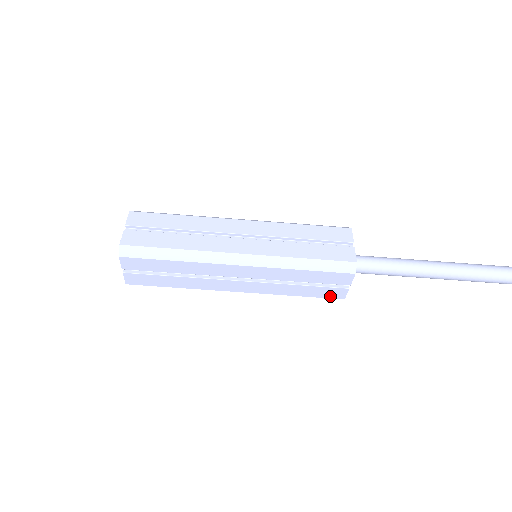
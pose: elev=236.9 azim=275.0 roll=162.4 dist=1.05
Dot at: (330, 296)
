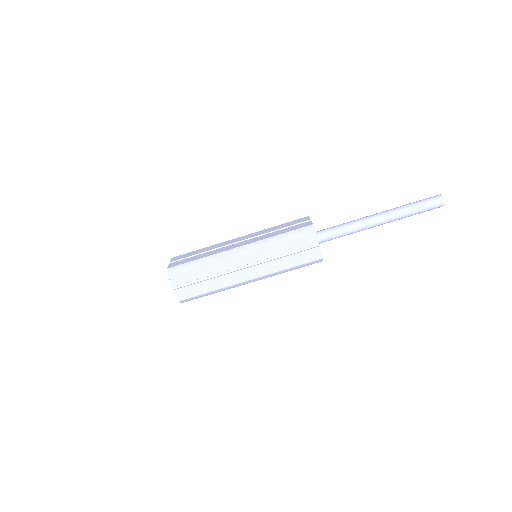
Dot at: (312, 259)
